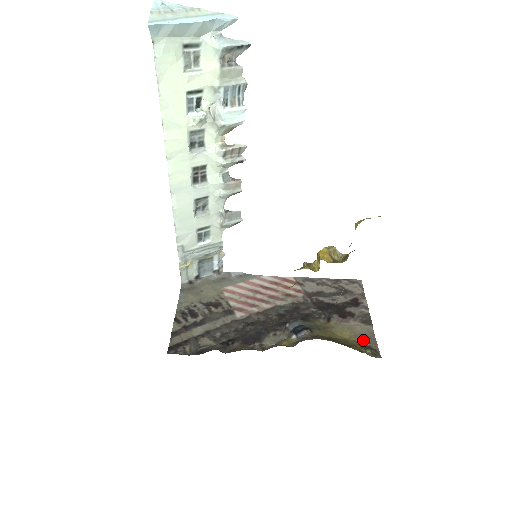
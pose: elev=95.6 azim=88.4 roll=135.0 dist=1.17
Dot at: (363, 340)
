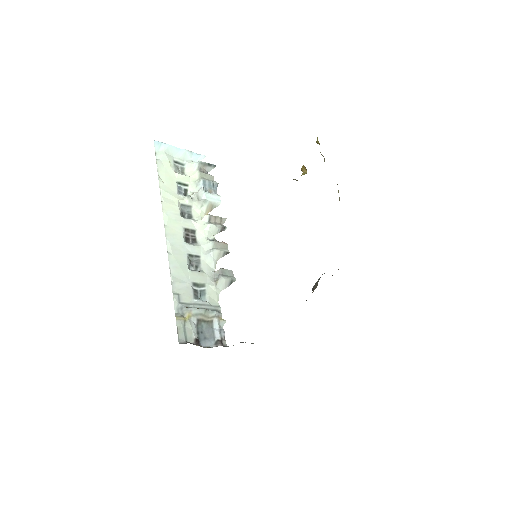
Dot at: occluded
